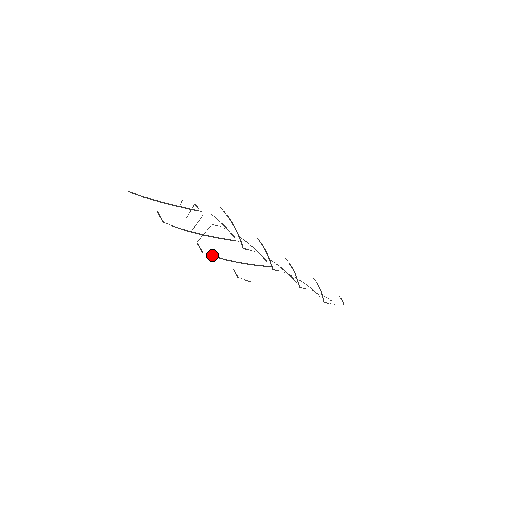
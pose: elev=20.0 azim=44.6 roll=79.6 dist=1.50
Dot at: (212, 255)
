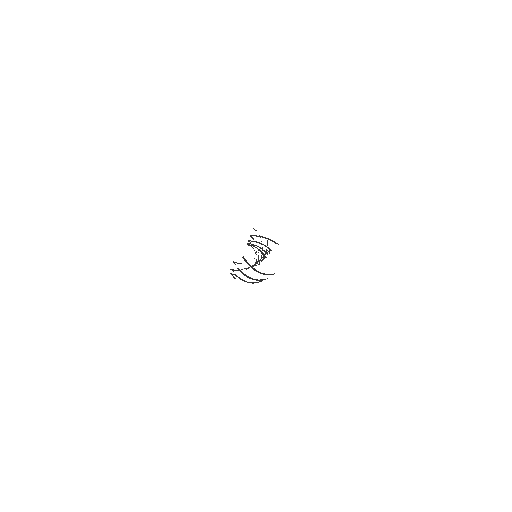
Dot at: (236, 275)
